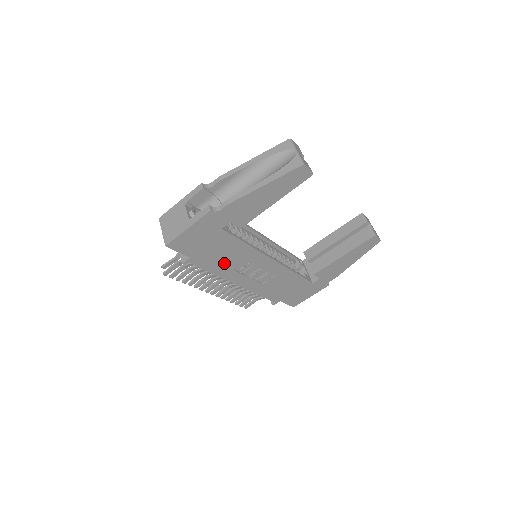
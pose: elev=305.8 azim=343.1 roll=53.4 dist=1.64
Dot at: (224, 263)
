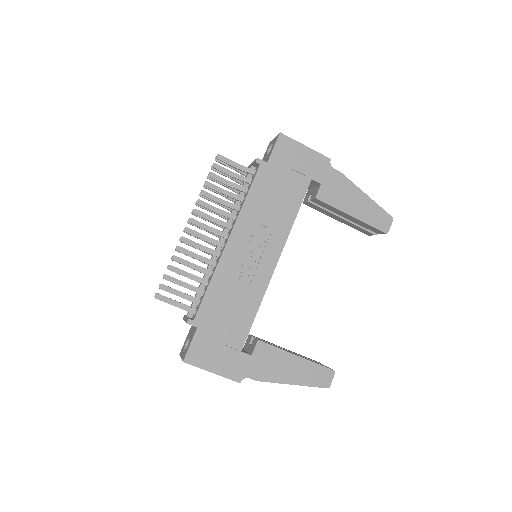
Dot at: (263, 205)
